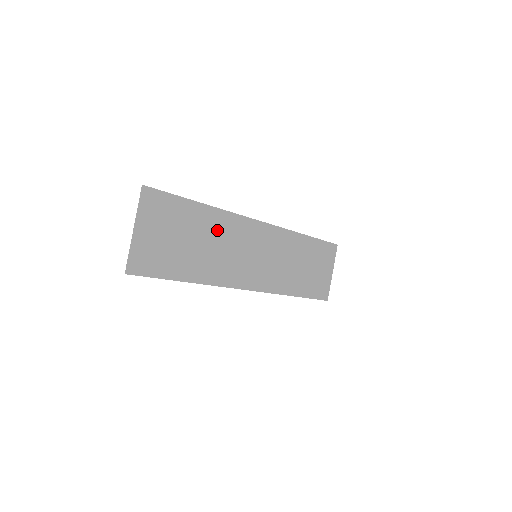
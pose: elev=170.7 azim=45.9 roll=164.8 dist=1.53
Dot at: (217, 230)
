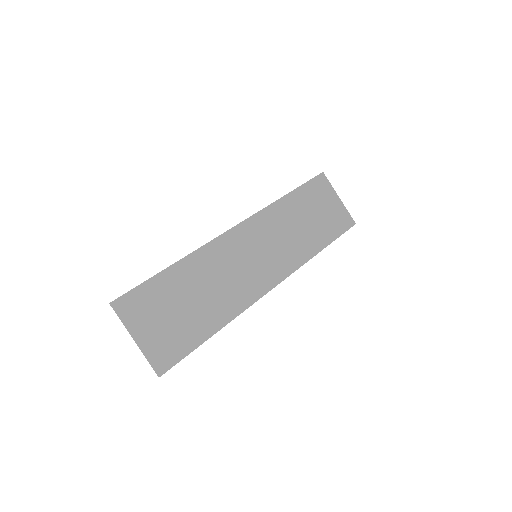
Dot at: (203, 271)
